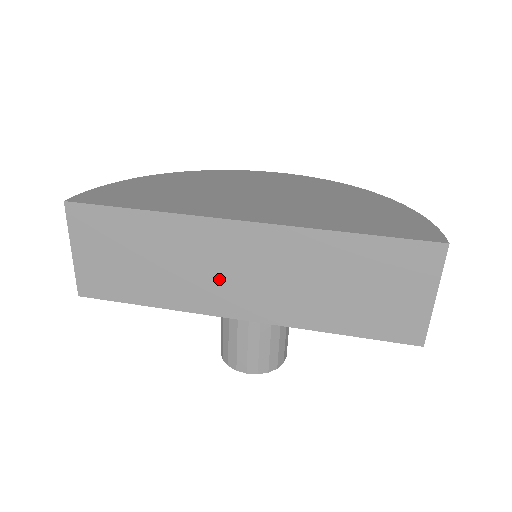
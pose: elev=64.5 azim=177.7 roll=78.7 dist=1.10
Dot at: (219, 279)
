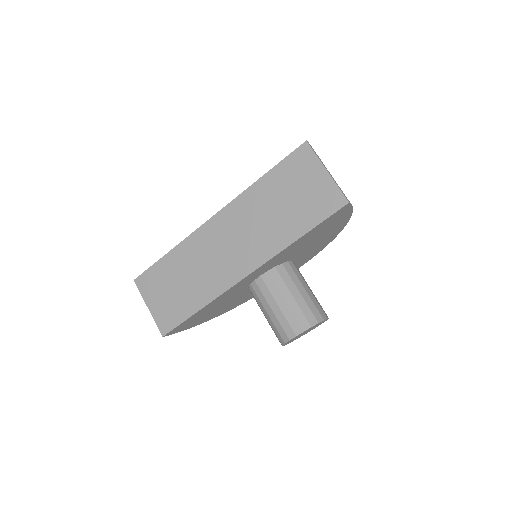
Dot at: (222, 260)
